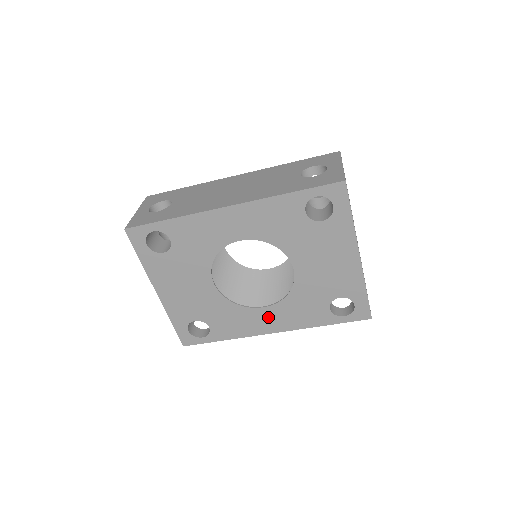
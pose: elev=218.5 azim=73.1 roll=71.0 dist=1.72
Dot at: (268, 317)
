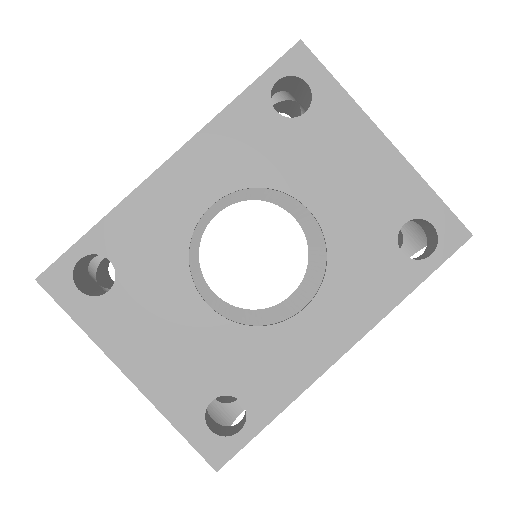
Dot at: (321, 324)
